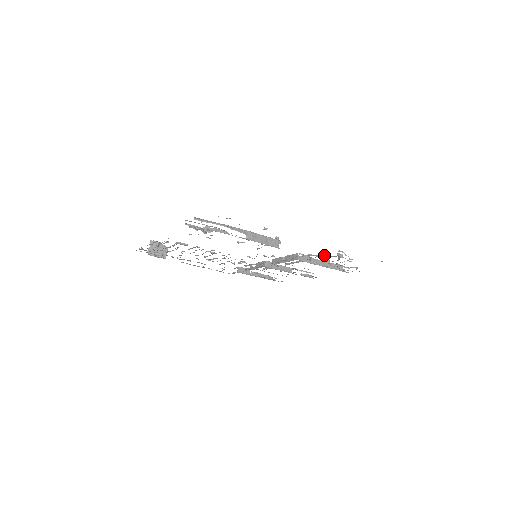
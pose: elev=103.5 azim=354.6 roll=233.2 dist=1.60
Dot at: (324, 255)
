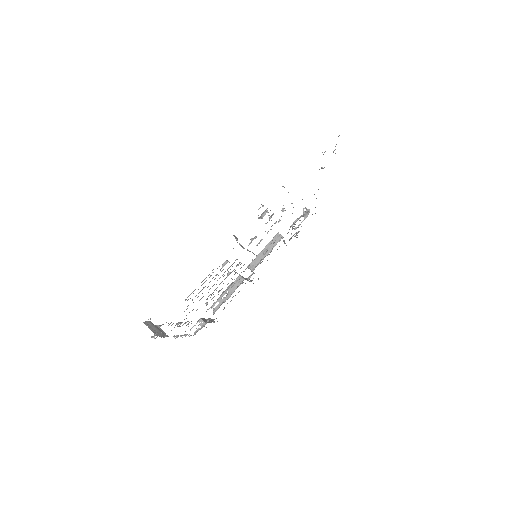
Dot at: (304, 214)
